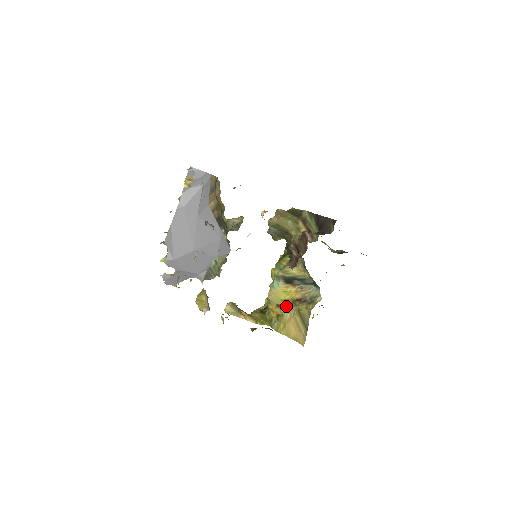
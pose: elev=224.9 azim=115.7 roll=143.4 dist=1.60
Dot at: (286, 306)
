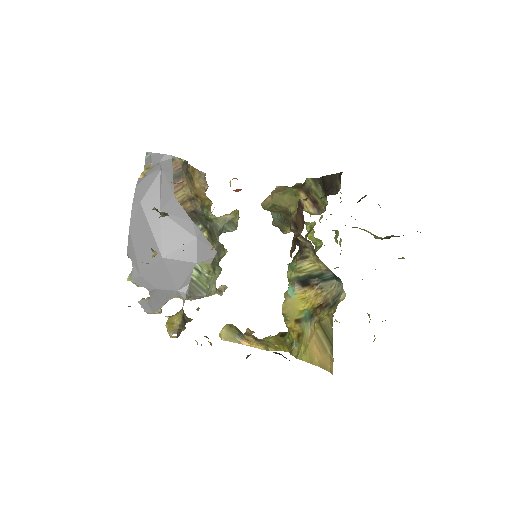
Dot at: (306, 319)
